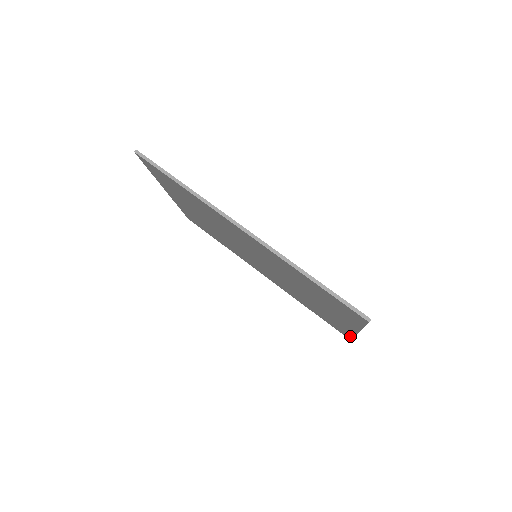
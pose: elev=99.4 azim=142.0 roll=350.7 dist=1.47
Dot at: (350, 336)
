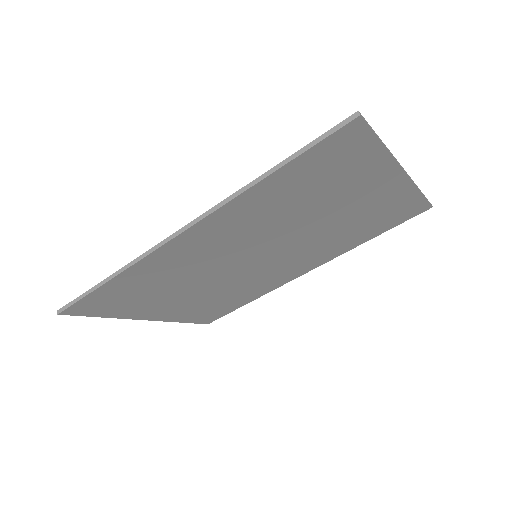
Dot at: (420, 200)
